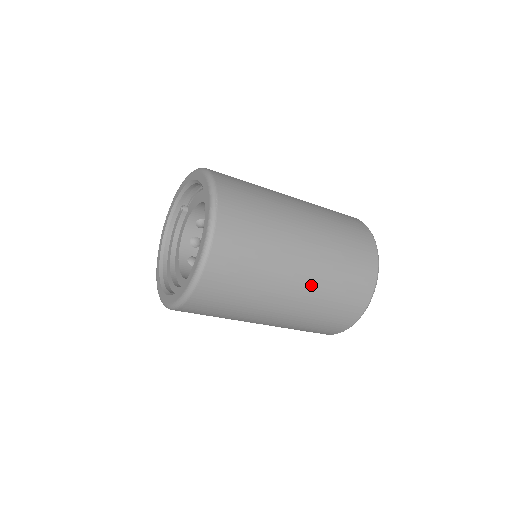
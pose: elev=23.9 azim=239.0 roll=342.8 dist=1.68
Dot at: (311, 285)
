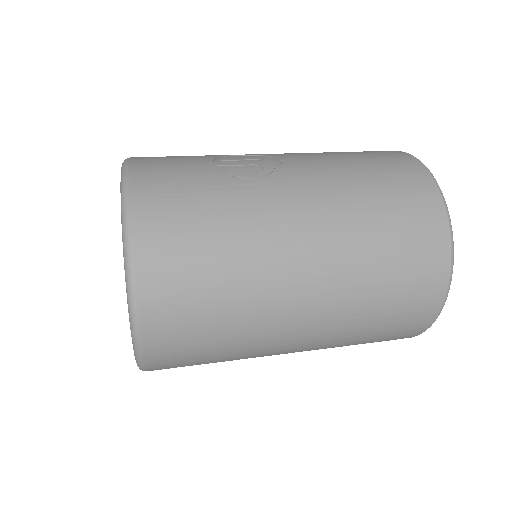
Dot at: (319, 342)
